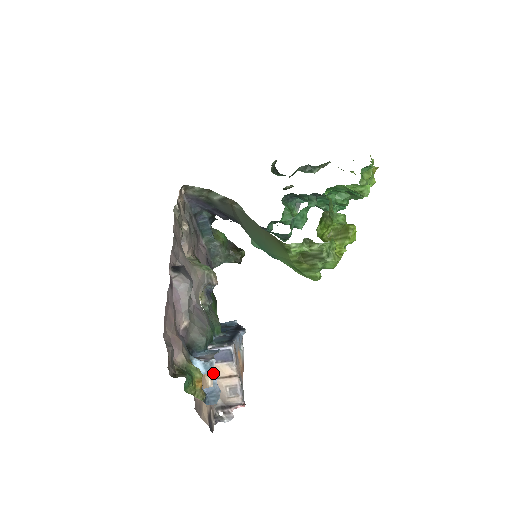
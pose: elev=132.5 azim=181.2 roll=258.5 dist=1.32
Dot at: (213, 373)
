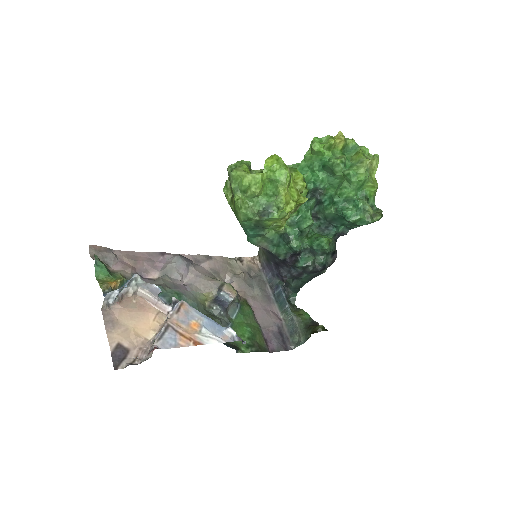
Dot at: (128, 281)
